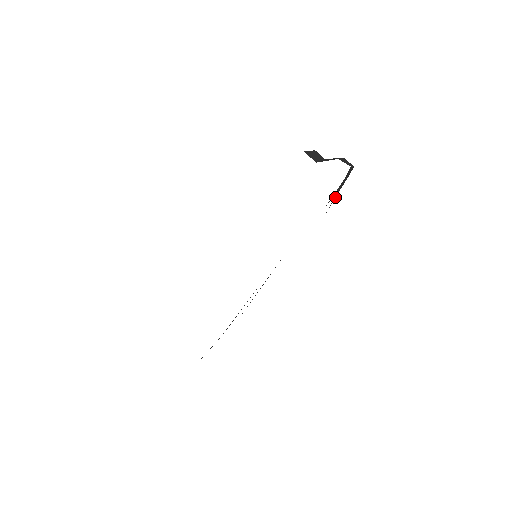
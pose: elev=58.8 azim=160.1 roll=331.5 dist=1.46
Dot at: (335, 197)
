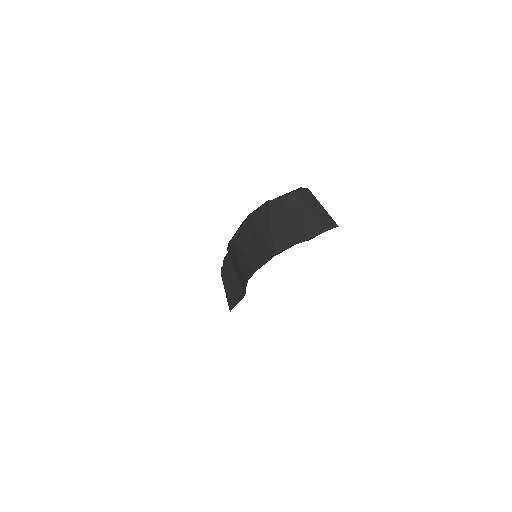
Dot at: occluded
